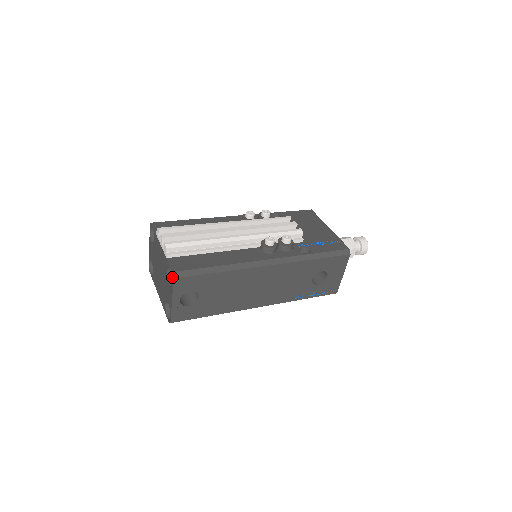
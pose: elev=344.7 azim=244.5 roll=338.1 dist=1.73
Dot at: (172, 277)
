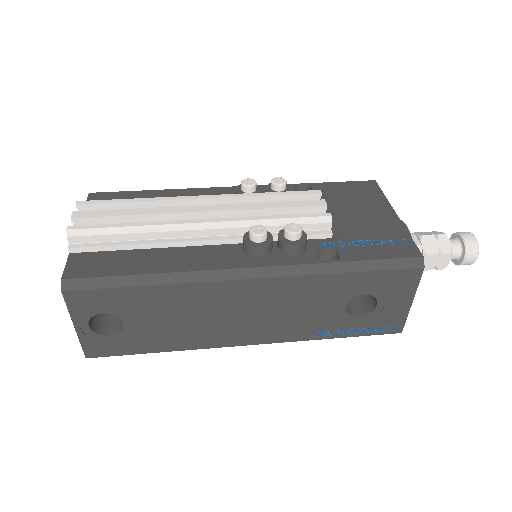
Dot at: occluded
